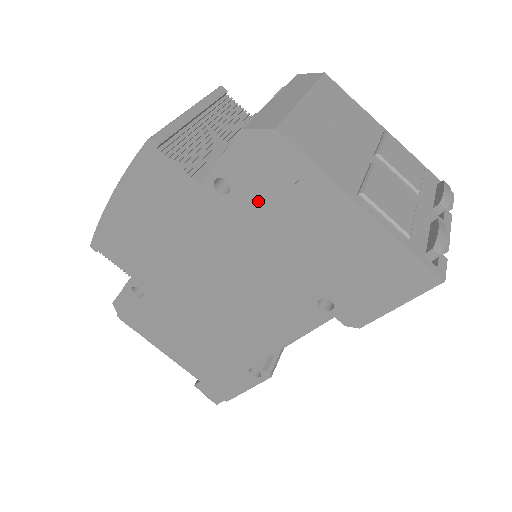
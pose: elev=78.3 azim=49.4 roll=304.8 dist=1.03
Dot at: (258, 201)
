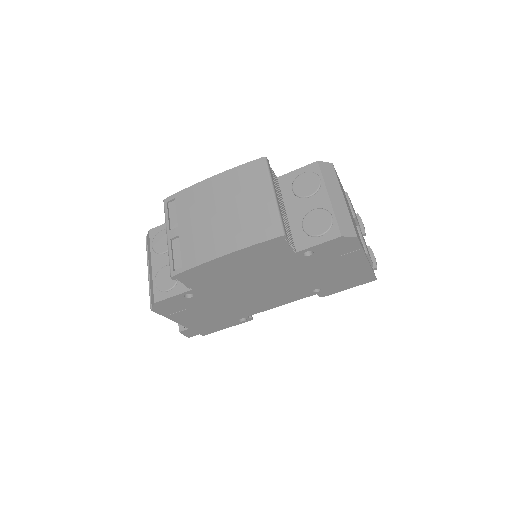
Dot at: (322, 259)
